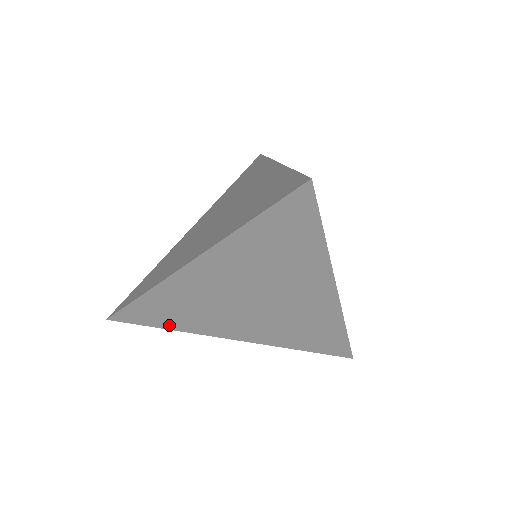
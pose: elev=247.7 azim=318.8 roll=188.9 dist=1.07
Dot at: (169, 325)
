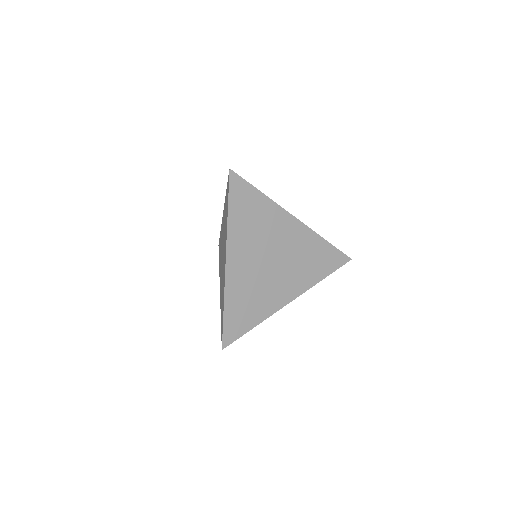
Dot at: occluded
